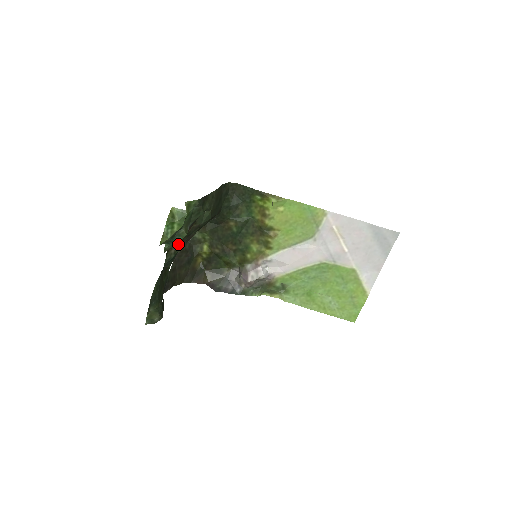
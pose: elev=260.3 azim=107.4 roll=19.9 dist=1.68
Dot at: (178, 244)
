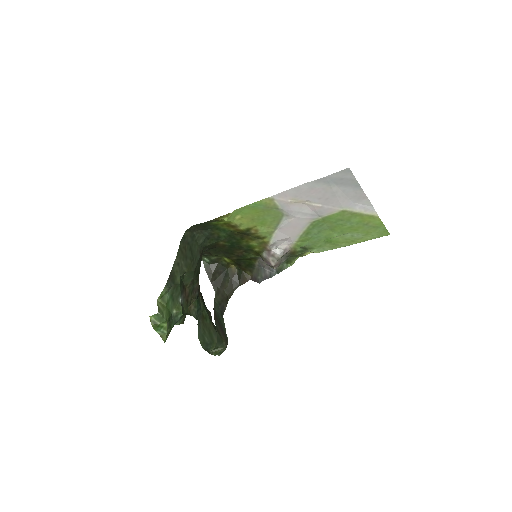
Dot at: (191, 302)
